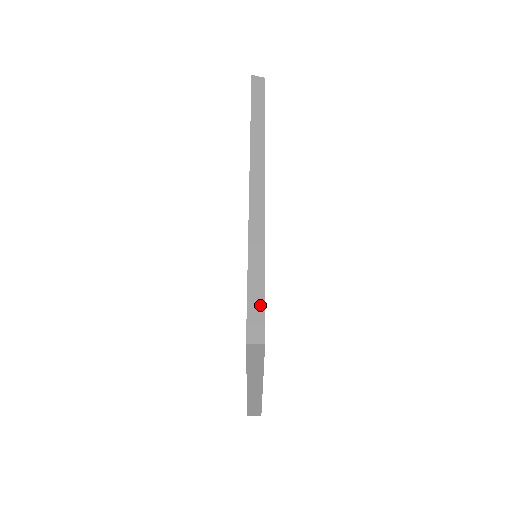
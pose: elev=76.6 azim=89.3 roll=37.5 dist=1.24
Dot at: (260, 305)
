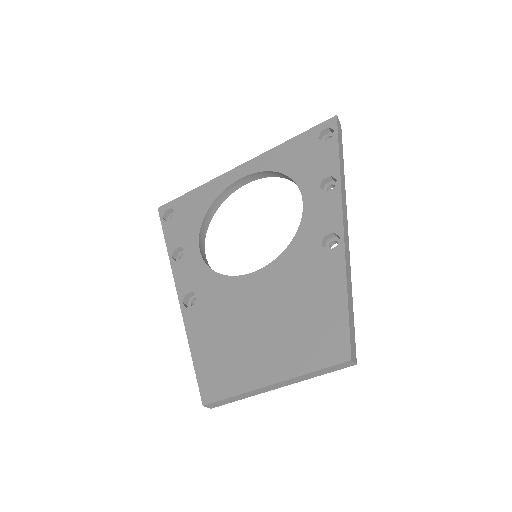
Dot at: (353, 329)
